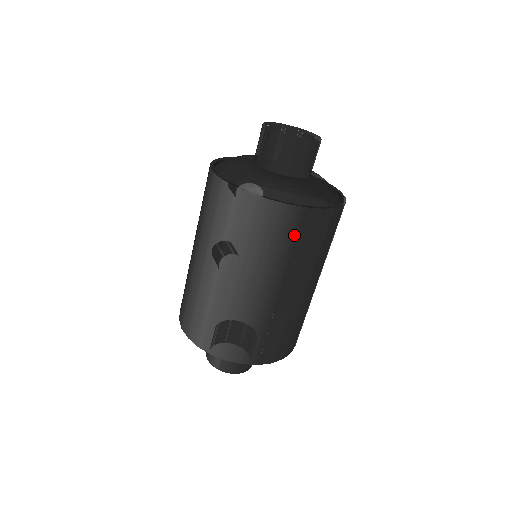
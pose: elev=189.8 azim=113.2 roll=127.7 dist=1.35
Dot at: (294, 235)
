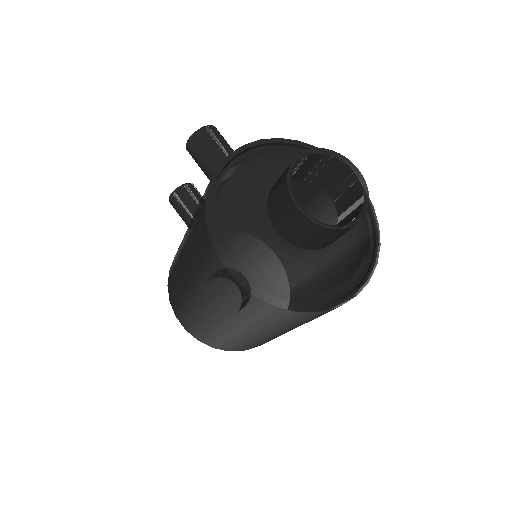
Dot at: occluded
